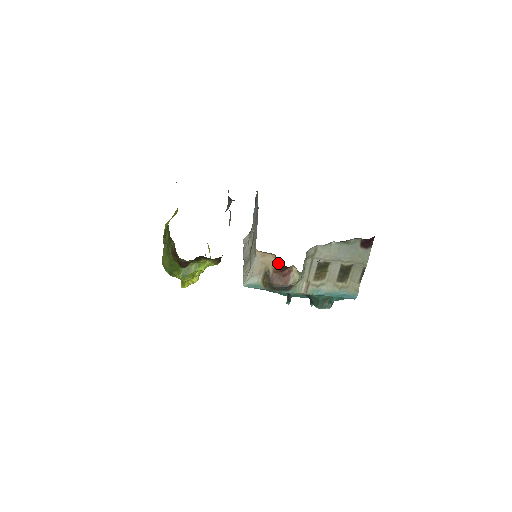
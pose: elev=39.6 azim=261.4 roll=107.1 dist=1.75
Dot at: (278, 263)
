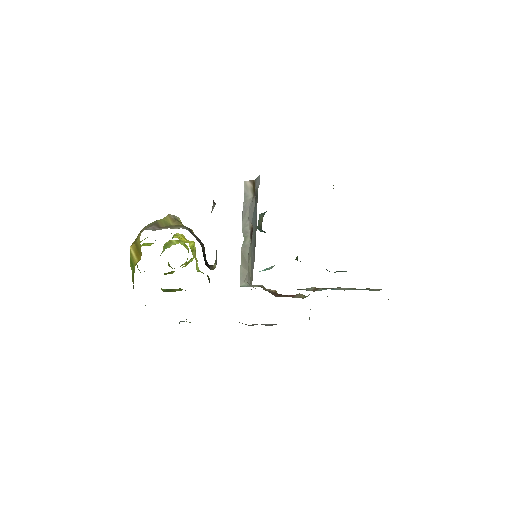
Dot at: occluded
